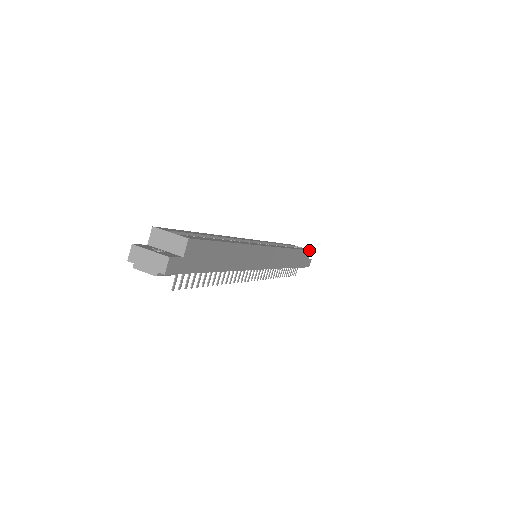
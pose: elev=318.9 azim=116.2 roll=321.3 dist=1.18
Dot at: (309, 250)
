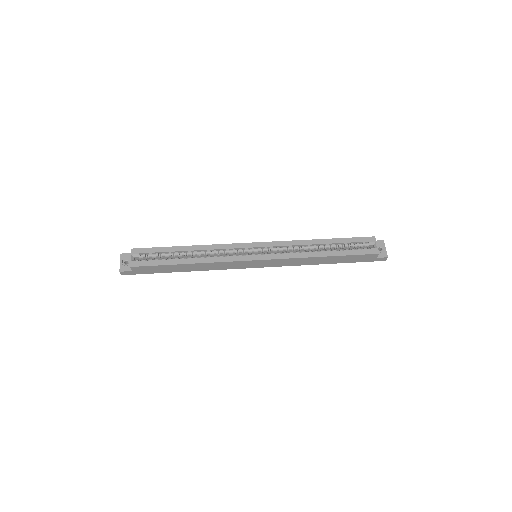
Dot at: (371, 254)
